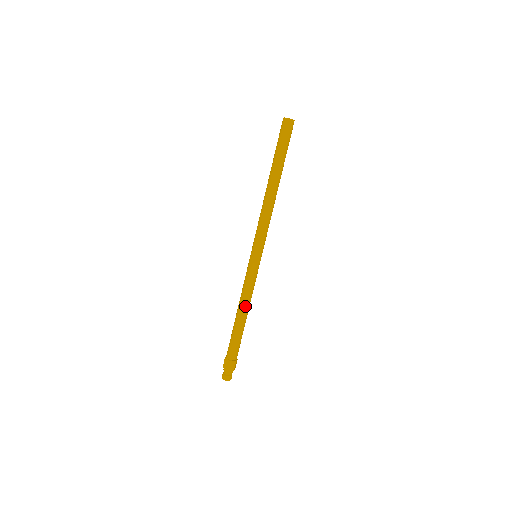
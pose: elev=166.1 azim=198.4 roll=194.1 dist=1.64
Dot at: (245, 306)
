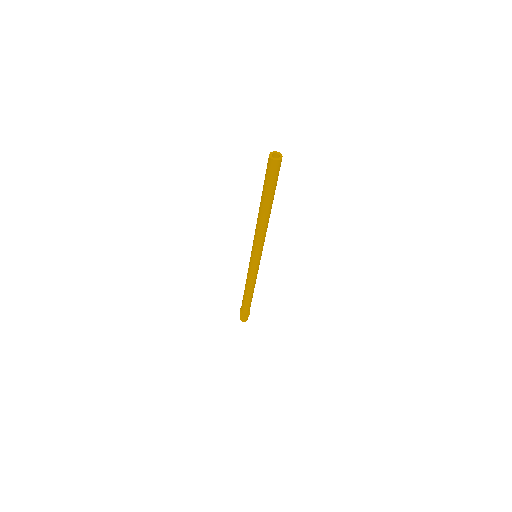
Dot at: (252, 287)
